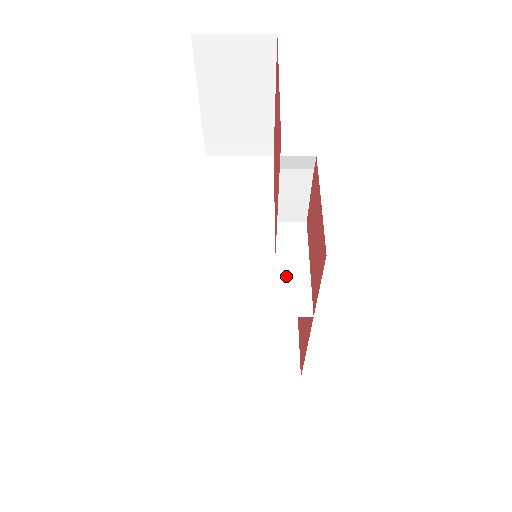
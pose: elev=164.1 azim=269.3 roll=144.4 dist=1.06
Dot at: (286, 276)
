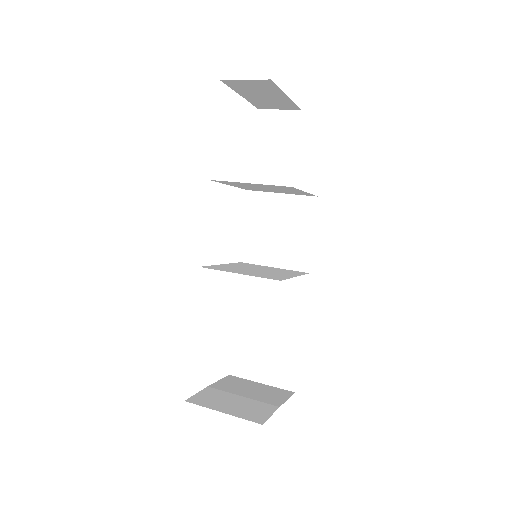
Dot at: (274, 274)
